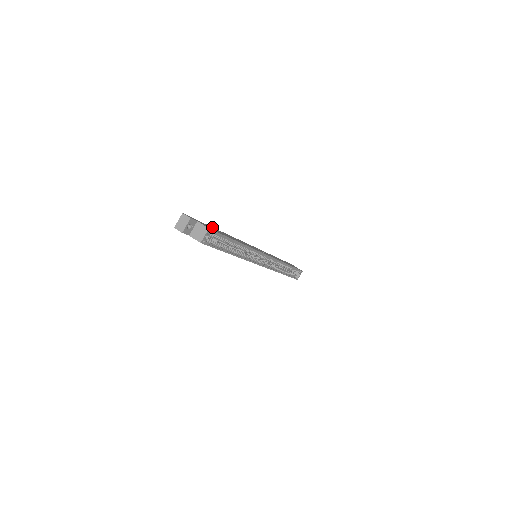
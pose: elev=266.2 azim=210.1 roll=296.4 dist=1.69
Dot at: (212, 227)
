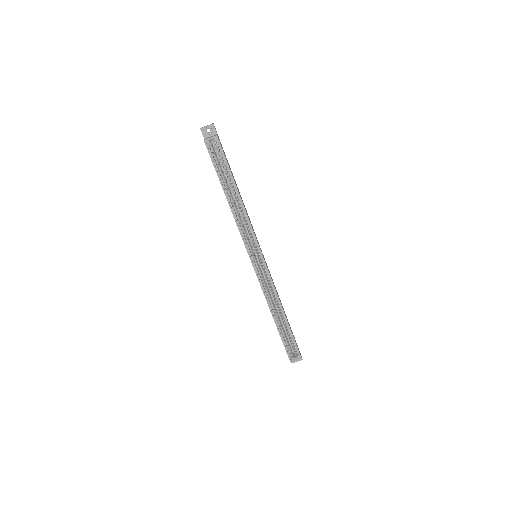
Dot at: occluded
